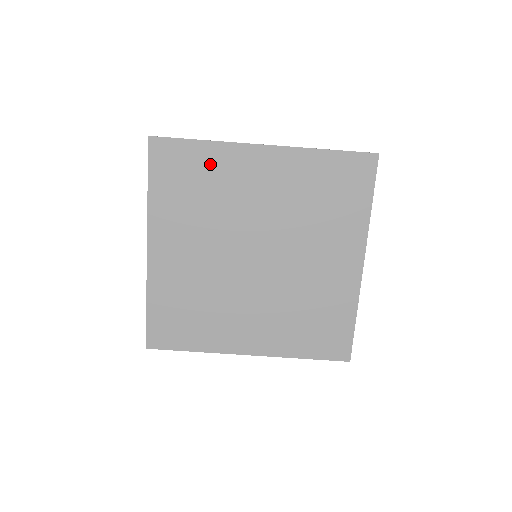
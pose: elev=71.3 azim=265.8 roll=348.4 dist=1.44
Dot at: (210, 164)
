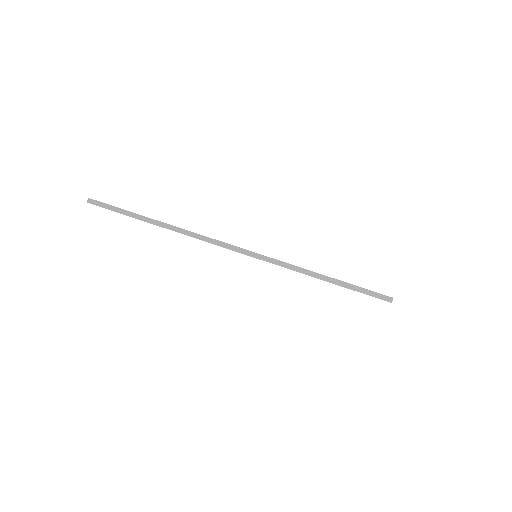
Dot at: occluded
